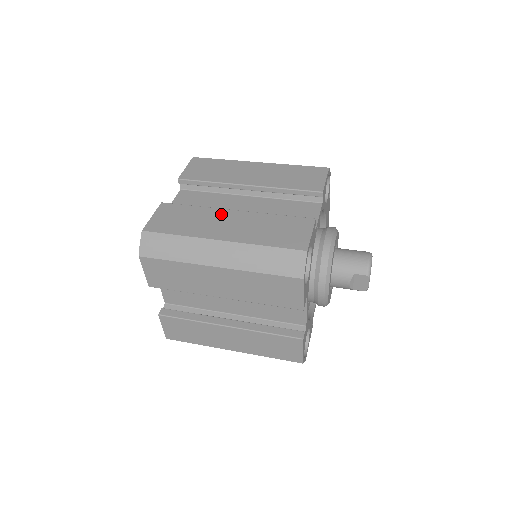
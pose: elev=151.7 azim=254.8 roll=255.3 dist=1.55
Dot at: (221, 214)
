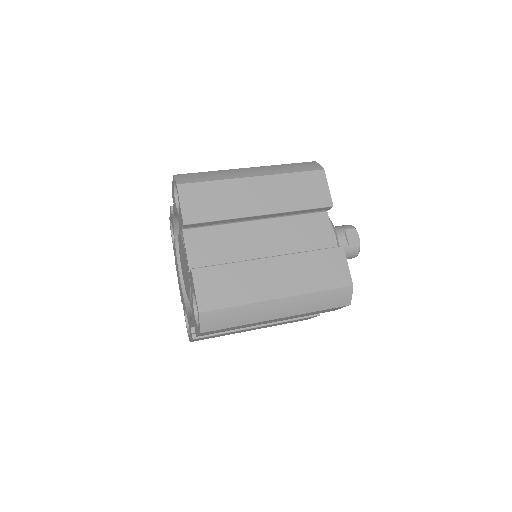
Dot at: occluded
